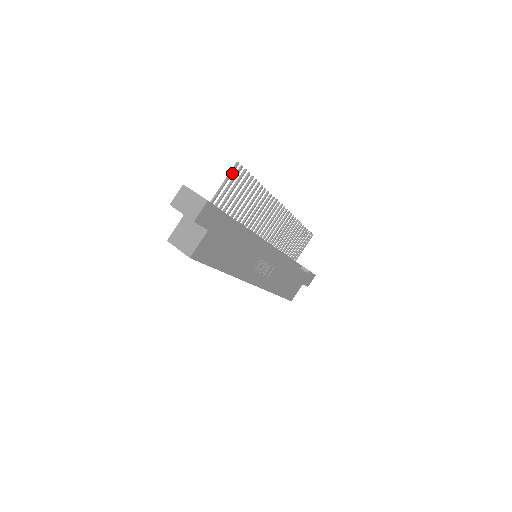
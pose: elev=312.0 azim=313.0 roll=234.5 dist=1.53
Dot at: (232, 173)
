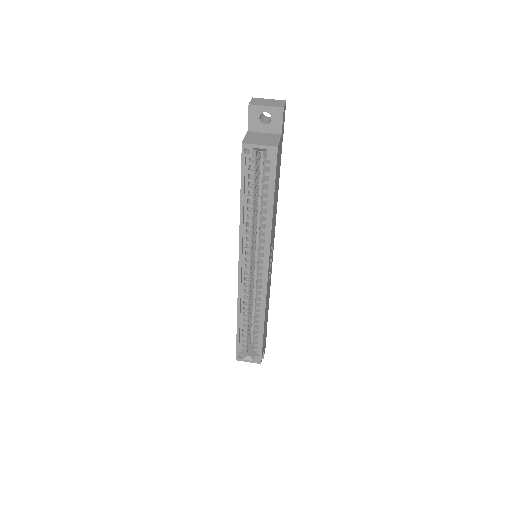
Dot at: occluded
